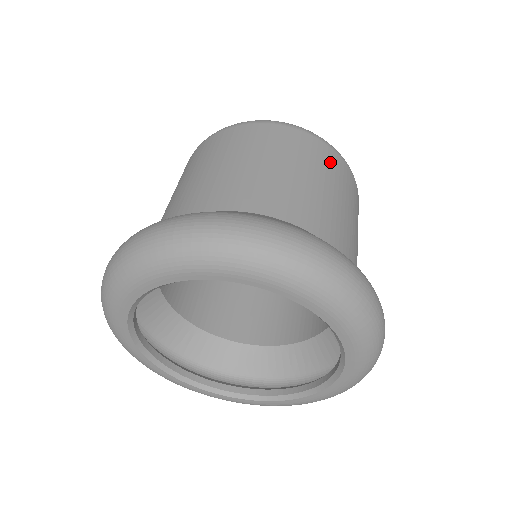
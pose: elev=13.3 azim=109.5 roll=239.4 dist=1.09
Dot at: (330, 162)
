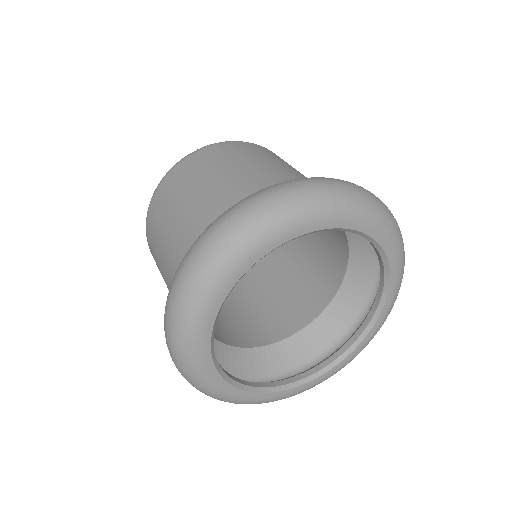
Dot at: occluded
